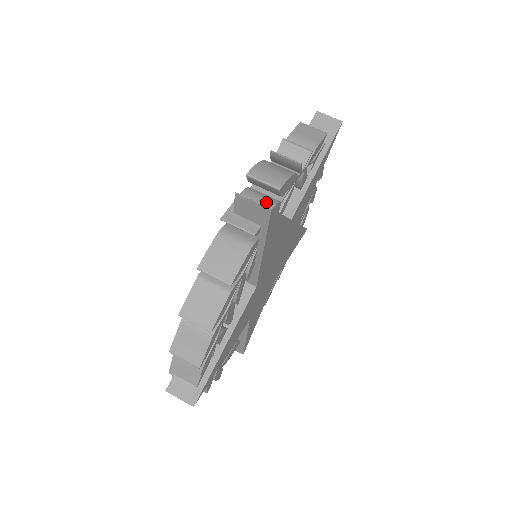
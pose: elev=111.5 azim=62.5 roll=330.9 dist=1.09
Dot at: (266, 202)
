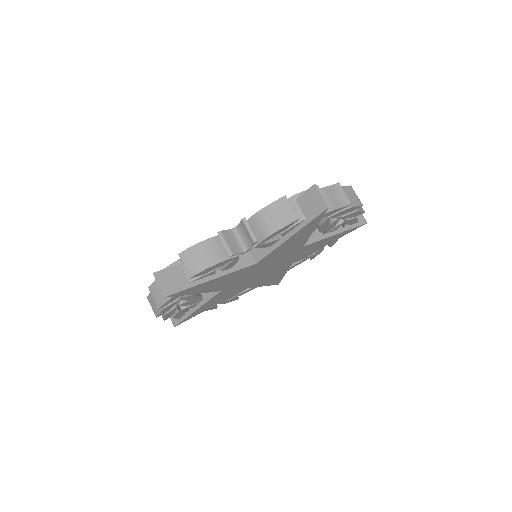
Dot at: occluded
